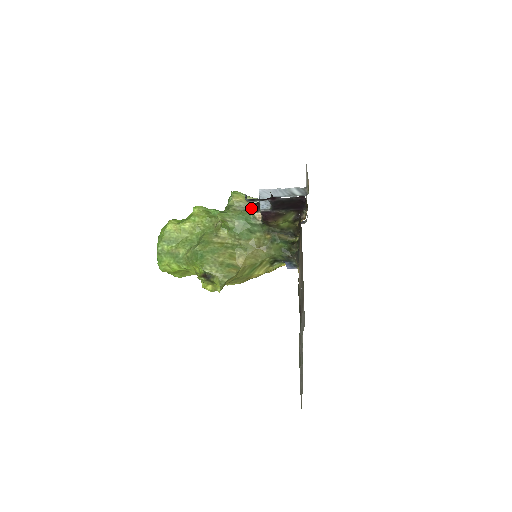
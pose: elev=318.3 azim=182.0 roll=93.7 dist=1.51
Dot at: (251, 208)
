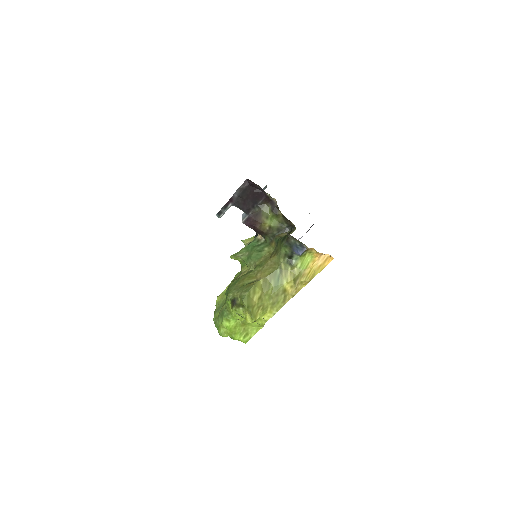
Dot at: (255, 237)
